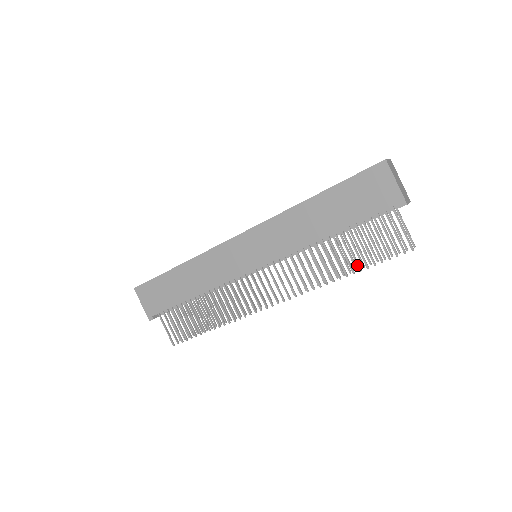
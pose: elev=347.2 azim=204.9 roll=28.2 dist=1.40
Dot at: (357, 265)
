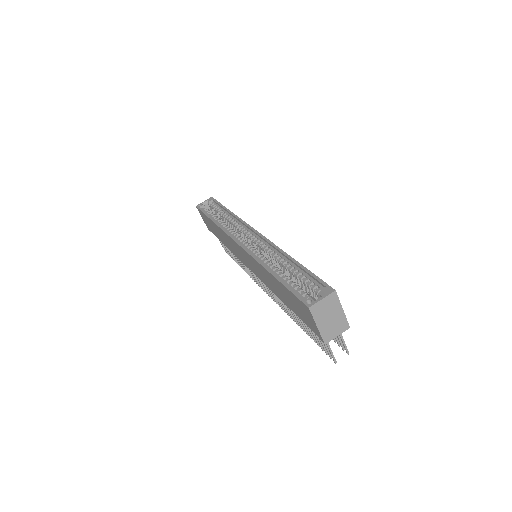
Dot at: occluded
